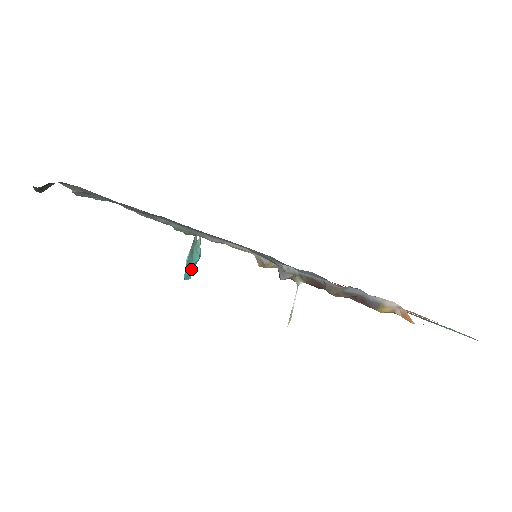
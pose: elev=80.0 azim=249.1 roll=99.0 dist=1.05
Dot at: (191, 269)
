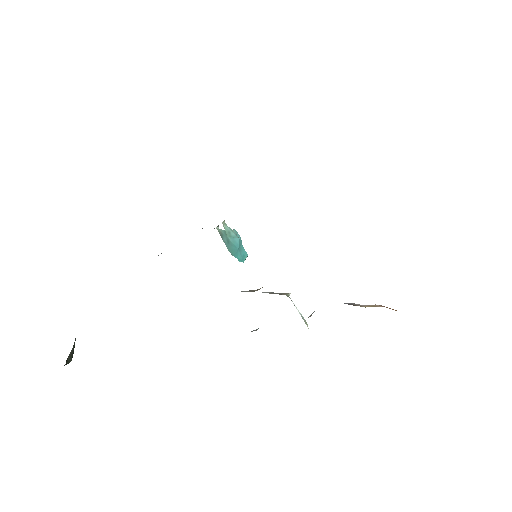
Dot at: (241, 251)
